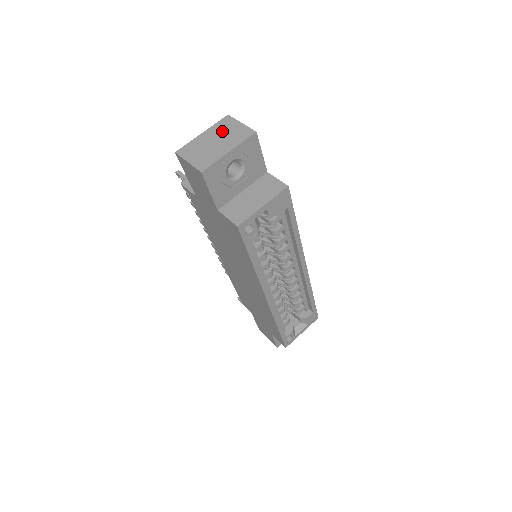
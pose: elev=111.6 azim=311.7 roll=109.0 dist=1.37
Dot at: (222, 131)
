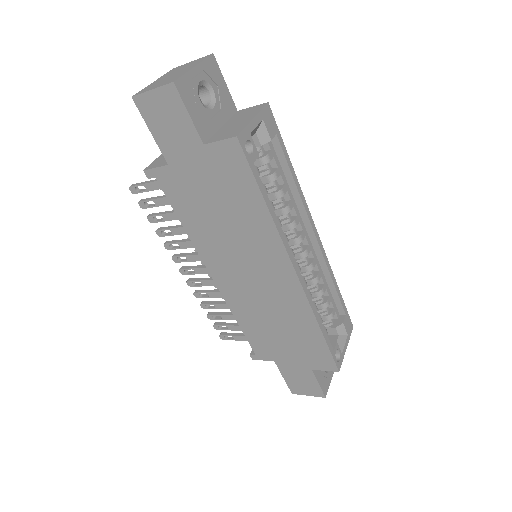
Dot at: (175, 71)
